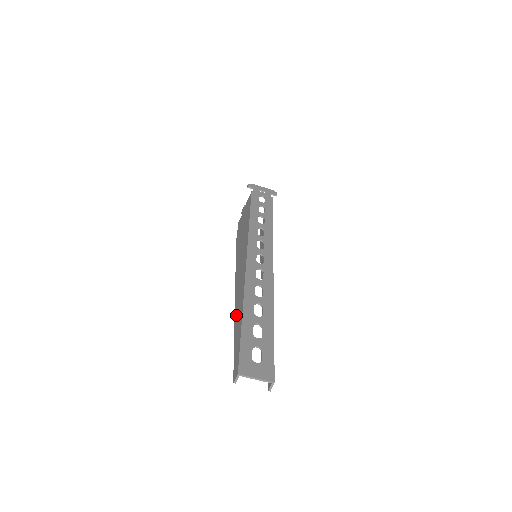
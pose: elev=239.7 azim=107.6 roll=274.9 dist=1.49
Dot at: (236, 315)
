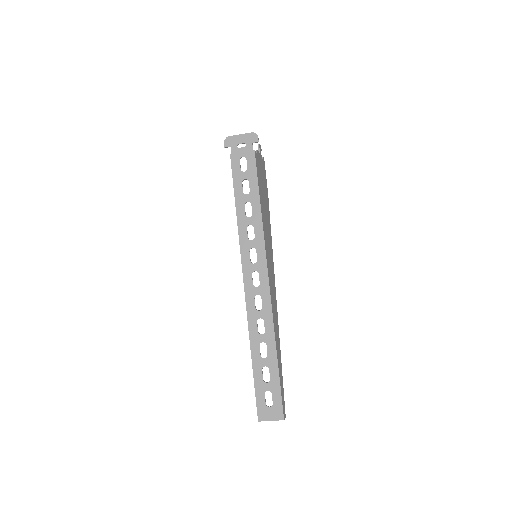
Dot at: occluded
